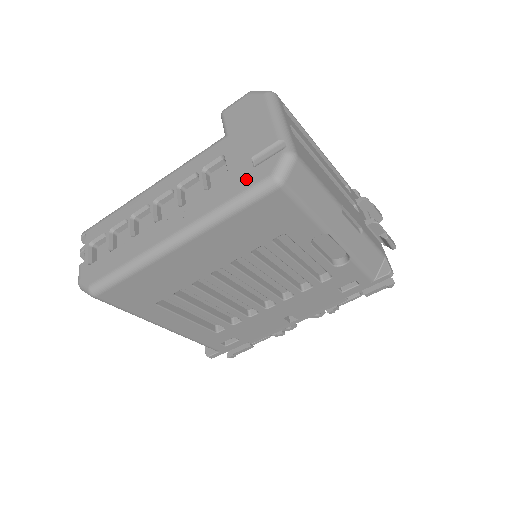
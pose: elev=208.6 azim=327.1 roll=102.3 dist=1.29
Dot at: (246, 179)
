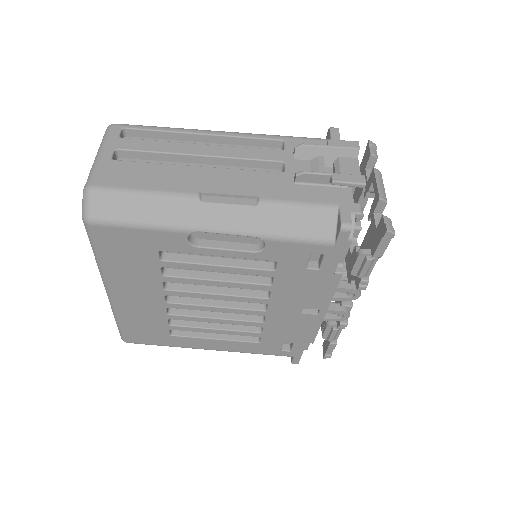
Dot at: occluded
